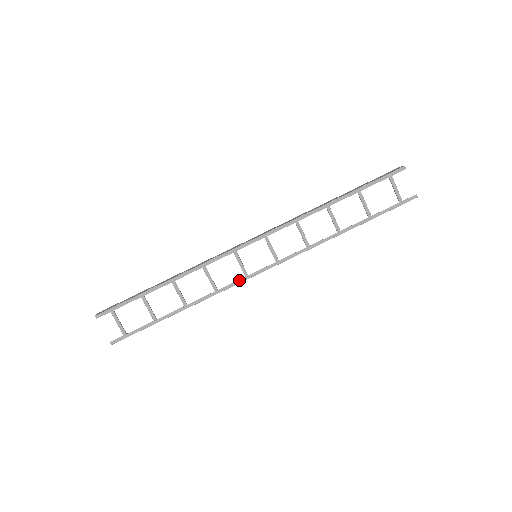
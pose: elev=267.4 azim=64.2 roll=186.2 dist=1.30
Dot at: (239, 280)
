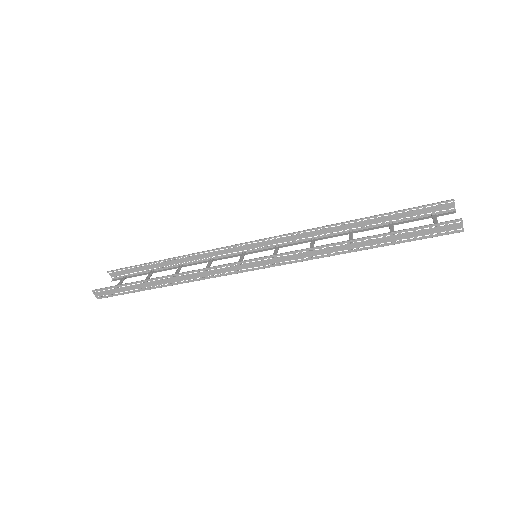
Dot at: occluded
